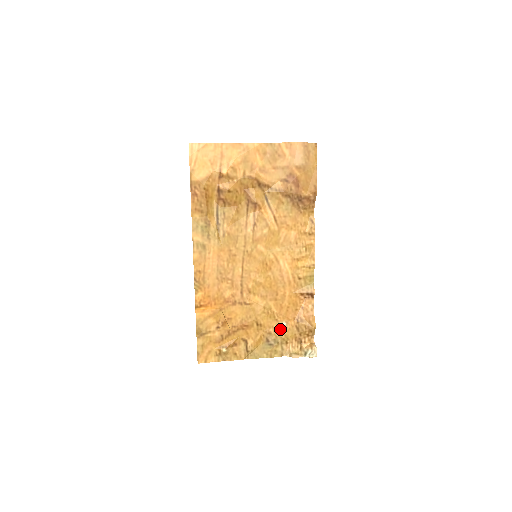
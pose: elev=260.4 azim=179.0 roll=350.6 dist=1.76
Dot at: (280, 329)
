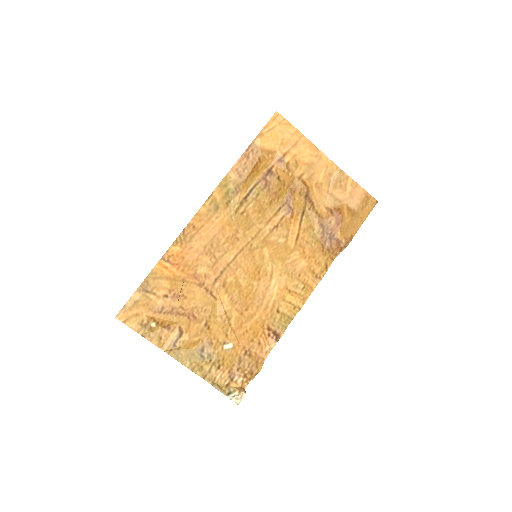
Dot at: (223, 347)
